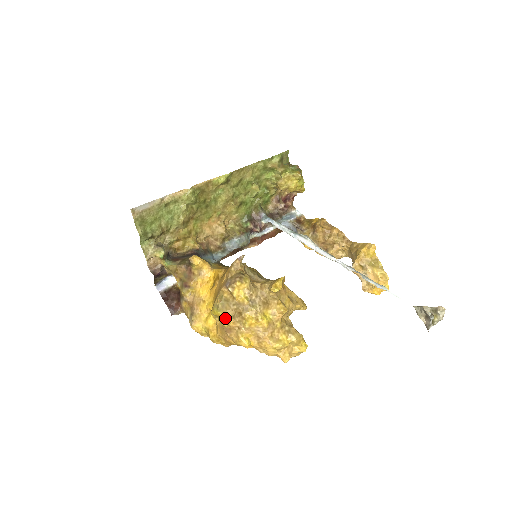
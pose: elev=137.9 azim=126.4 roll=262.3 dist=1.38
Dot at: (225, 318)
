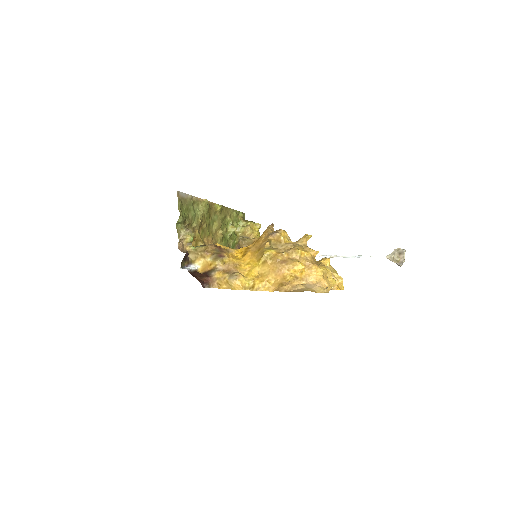
Dot at: (279, 253)
